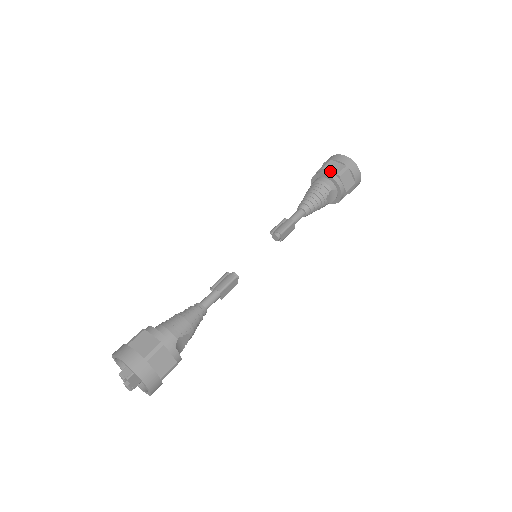
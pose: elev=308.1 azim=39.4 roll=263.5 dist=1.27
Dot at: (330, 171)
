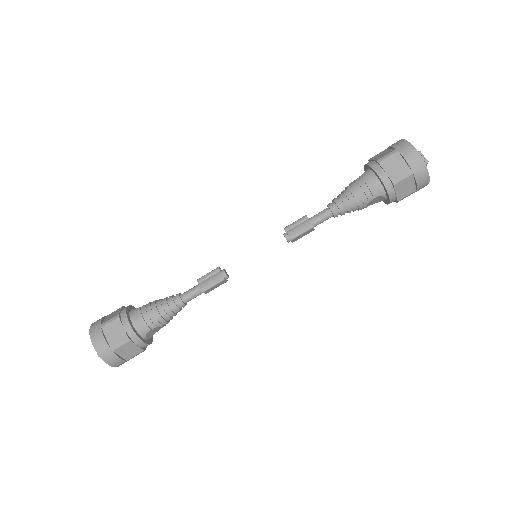
Dot at: (386, 172)
